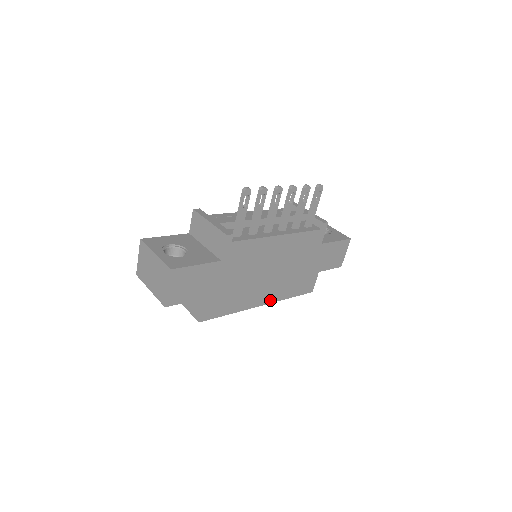
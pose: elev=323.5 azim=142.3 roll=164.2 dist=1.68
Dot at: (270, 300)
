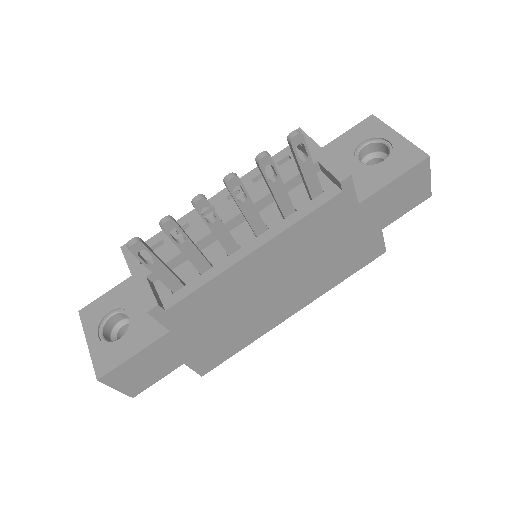
Dot at: (305, 302)
